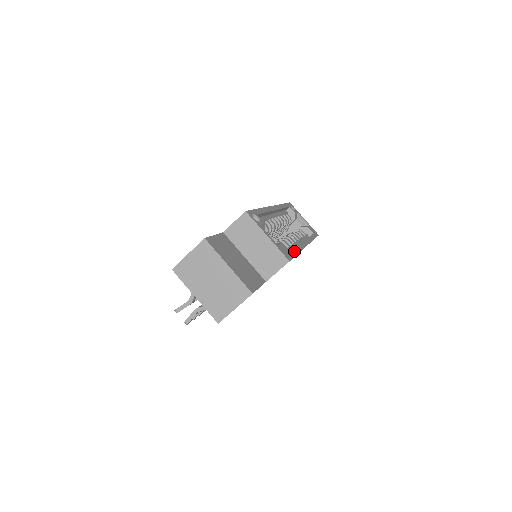
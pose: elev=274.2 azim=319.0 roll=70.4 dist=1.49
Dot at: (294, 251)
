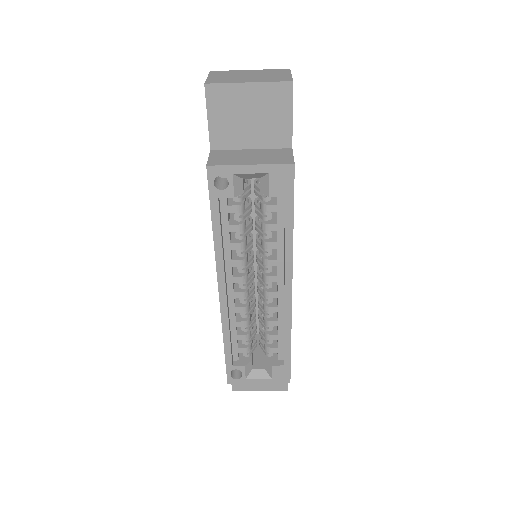
Dot at: (286, 353)
